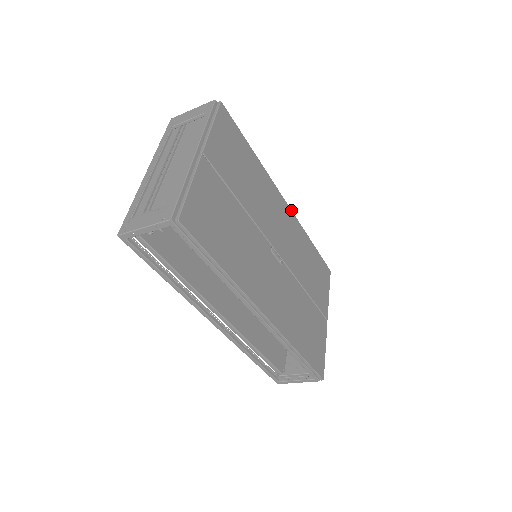
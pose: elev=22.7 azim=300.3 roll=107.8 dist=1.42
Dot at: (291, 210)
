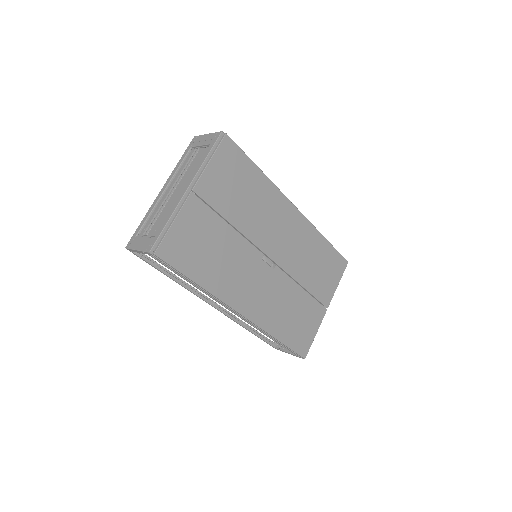
Dot at: occluded
